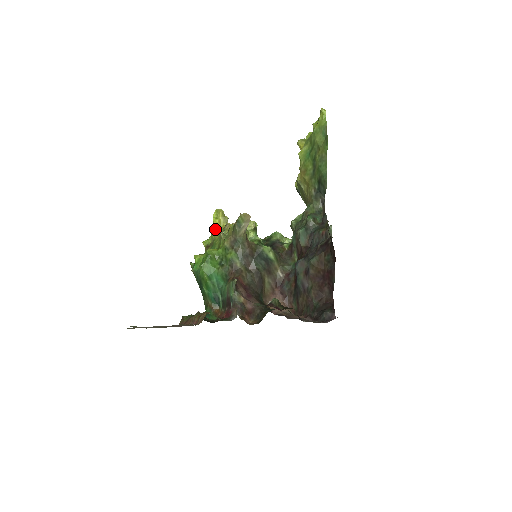
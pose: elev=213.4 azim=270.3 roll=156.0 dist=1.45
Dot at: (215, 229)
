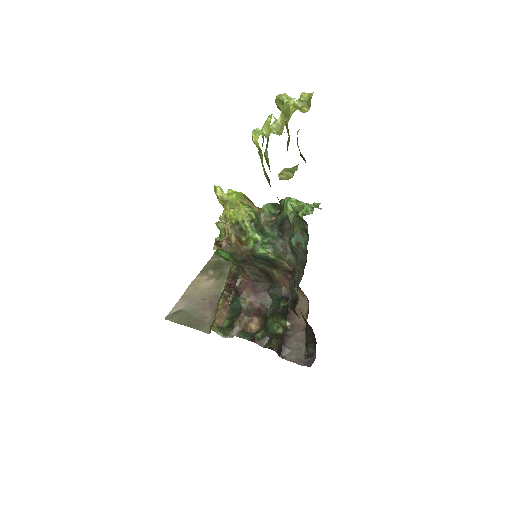
Dot at: (221, 204)
